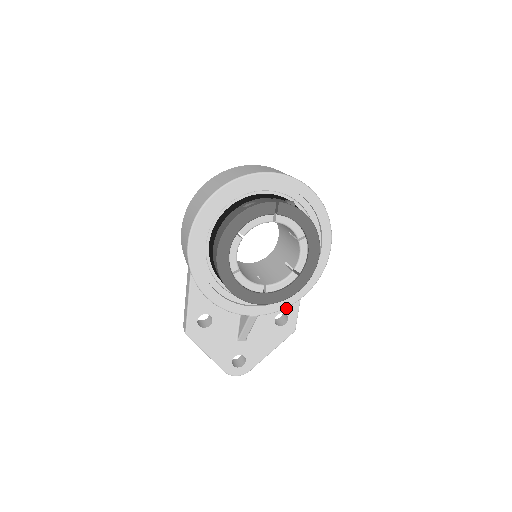
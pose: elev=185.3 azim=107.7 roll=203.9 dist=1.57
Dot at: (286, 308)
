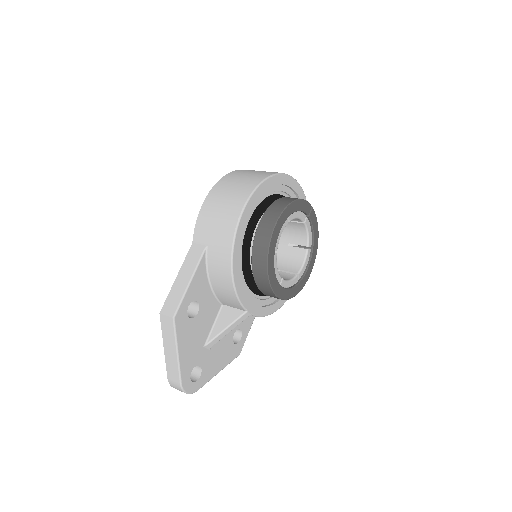
Dot at: (244, 325)
